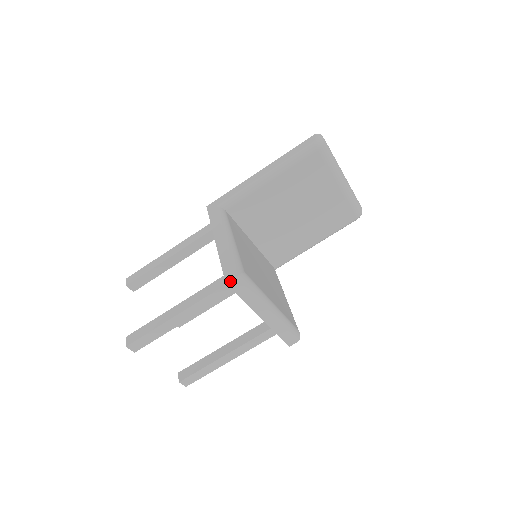
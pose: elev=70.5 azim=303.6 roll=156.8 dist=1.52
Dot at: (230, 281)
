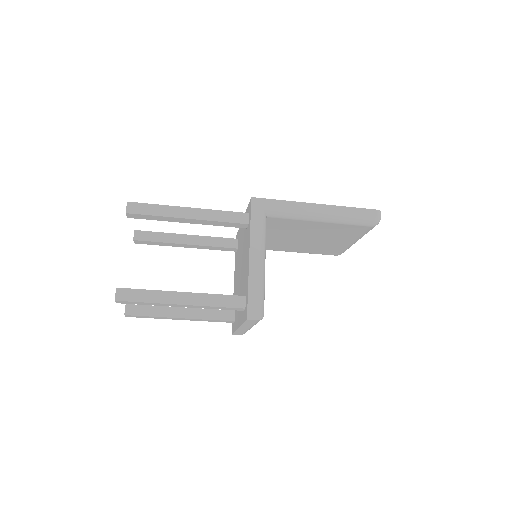
Dot at: (251, 320)
